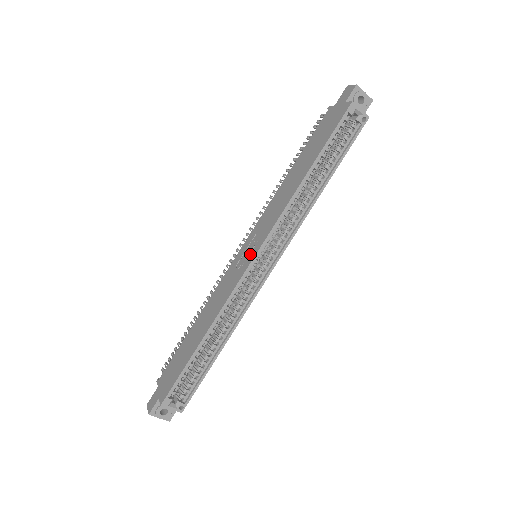
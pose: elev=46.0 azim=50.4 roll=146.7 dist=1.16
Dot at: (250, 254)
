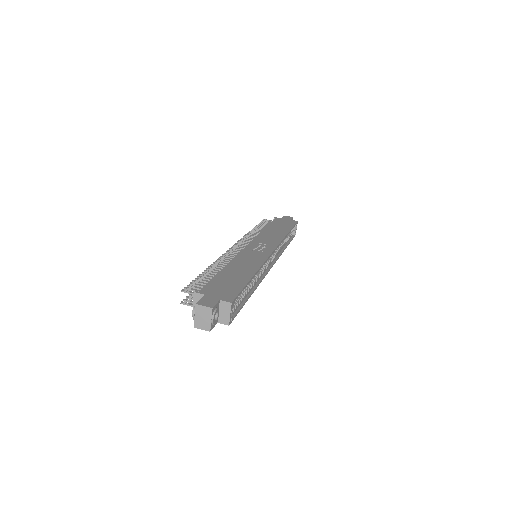
Dot at: (266, 249)
